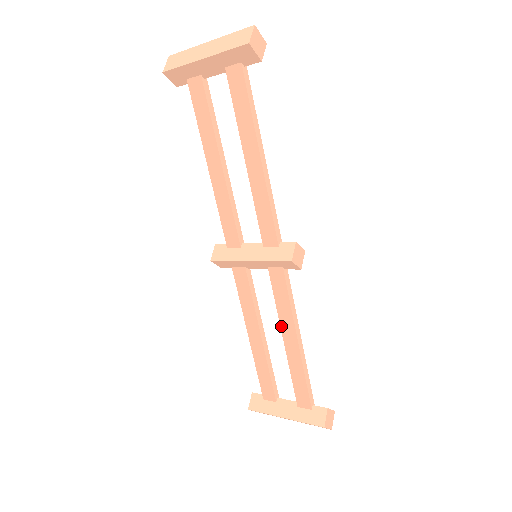
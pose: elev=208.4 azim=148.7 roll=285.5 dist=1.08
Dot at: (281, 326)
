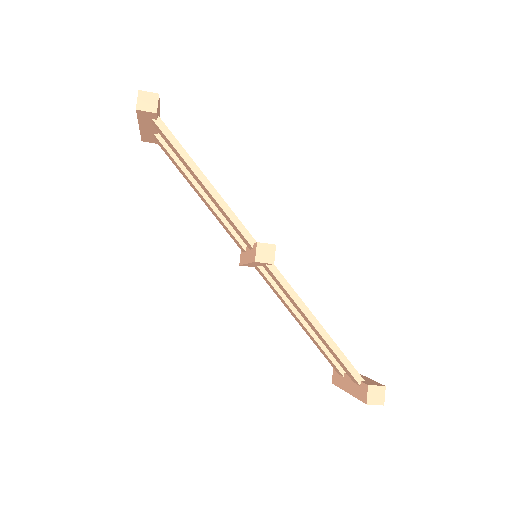
Dot at: (299, 312)
